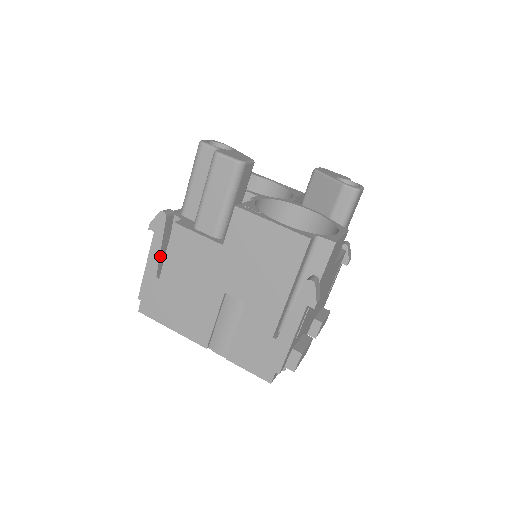
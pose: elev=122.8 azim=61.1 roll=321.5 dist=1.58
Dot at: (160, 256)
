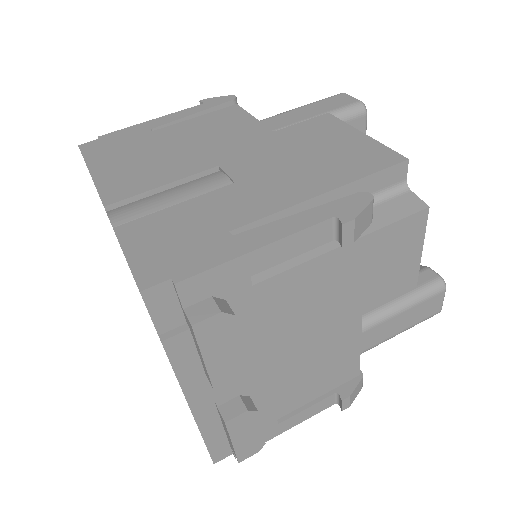
Dot at: (181, 120)
